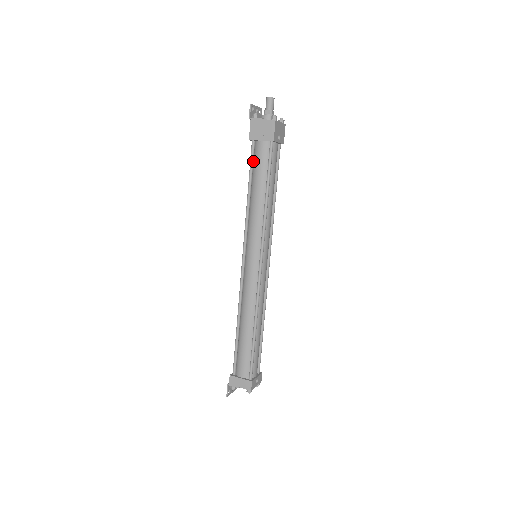
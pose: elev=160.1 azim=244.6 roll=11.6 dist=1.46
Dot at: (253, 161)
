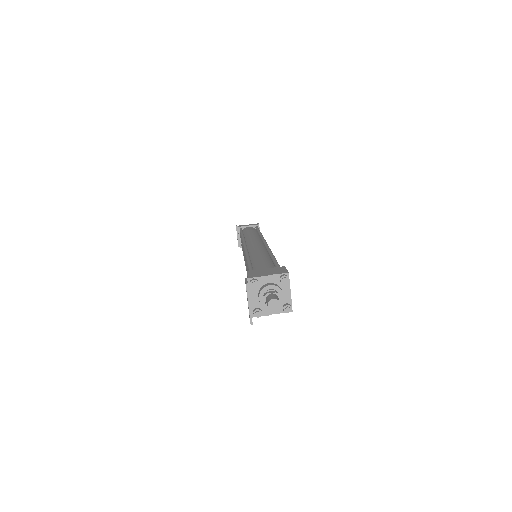
Dot at: occluded
